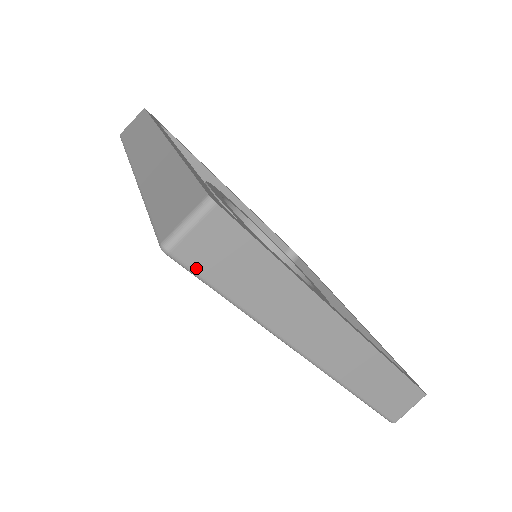
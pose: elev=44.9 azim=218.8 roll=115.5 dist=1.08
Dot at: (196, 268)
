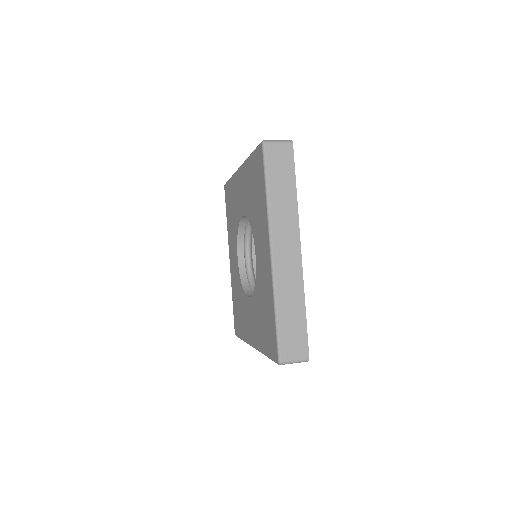
Dot at: (267, 158)
